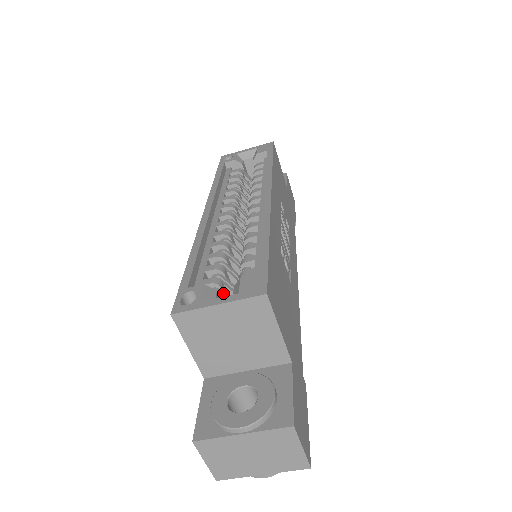
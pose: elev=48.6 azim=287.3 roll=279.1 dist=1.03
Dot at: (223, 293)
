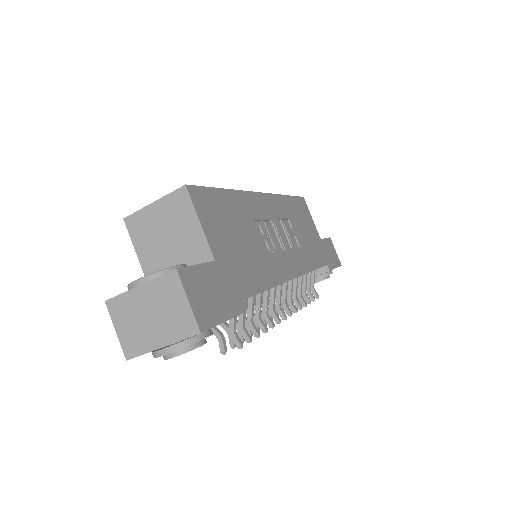
Dot at: occluded
